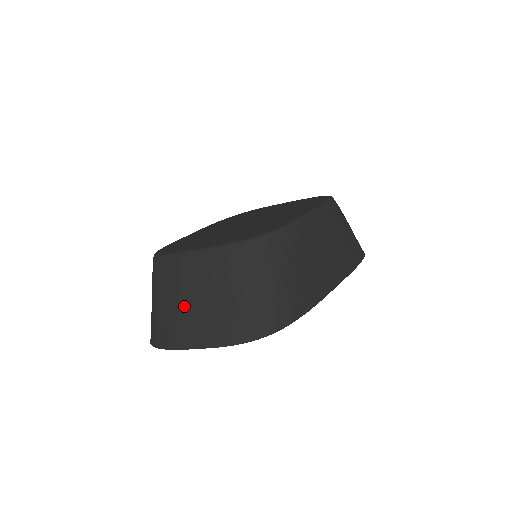
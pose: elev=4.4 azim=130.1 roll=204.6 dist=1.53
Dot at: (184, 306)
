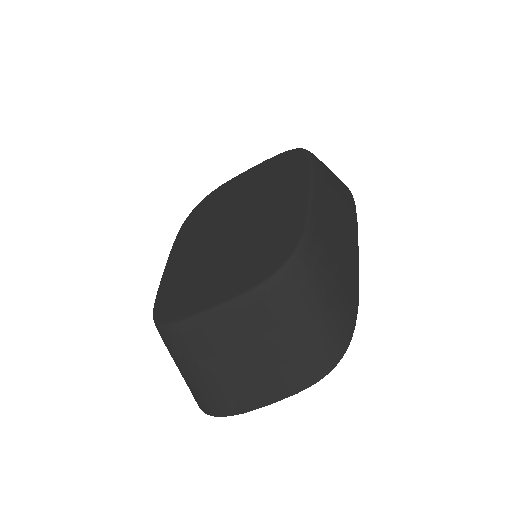
Dot at: (233, 369)
